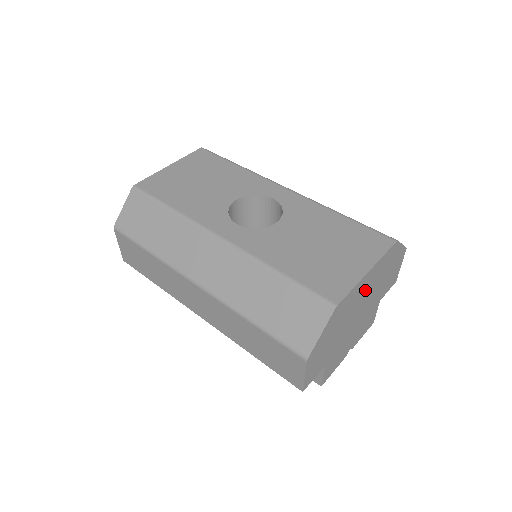
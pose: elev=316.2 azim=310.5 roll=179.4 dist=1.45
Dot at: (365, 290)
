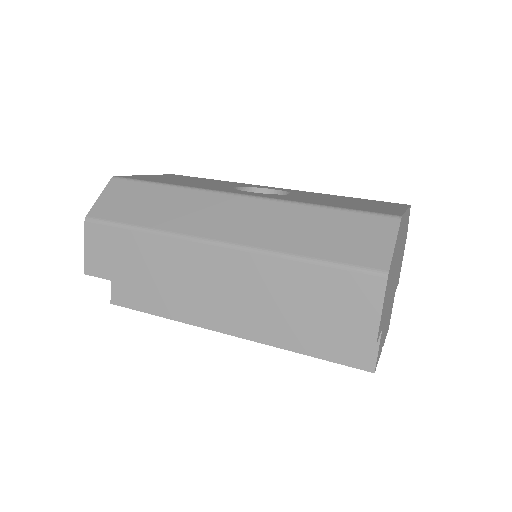
Dot at: (401, 241)
